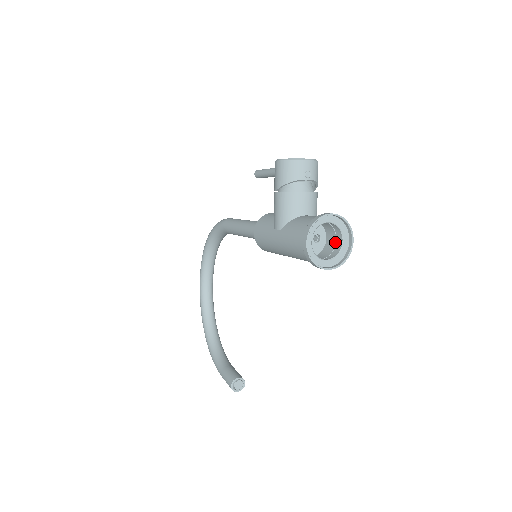
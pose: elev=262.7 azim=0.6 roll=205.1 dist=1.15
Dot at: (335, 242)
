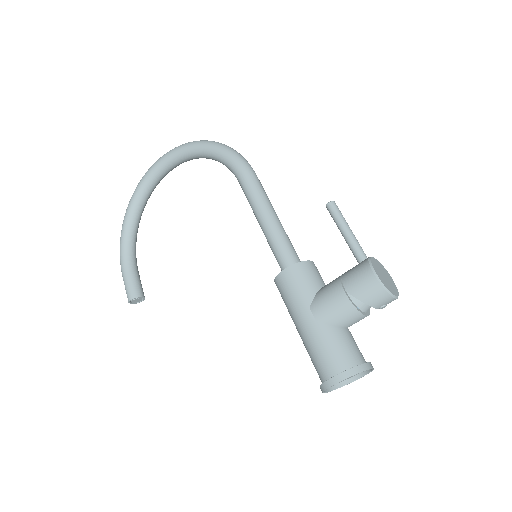
Dot at: occluded
